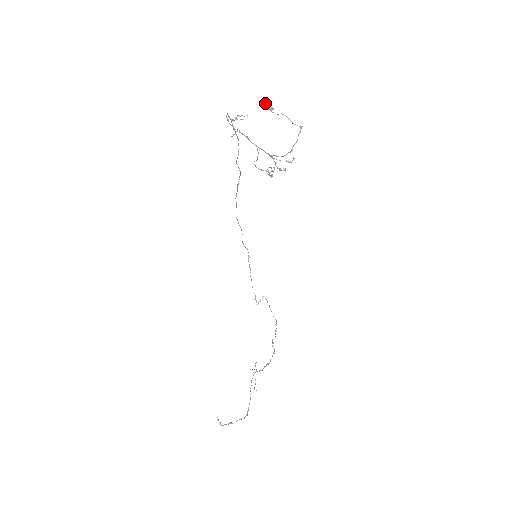
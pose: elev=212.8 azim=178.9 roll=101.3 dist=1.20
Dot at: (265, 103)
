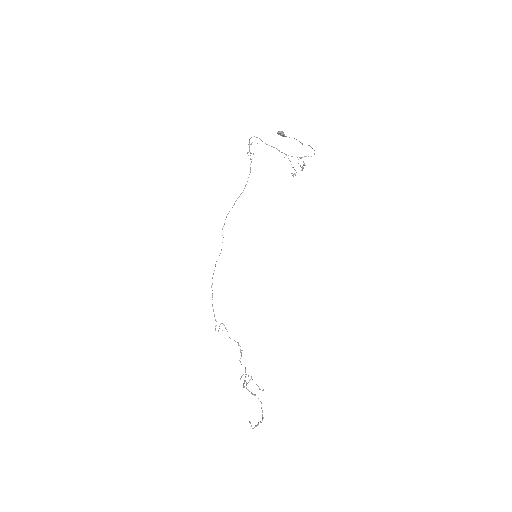
Dot at: (282, 131)
